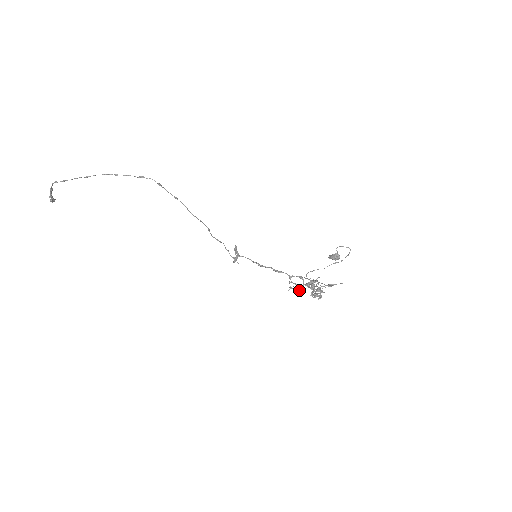
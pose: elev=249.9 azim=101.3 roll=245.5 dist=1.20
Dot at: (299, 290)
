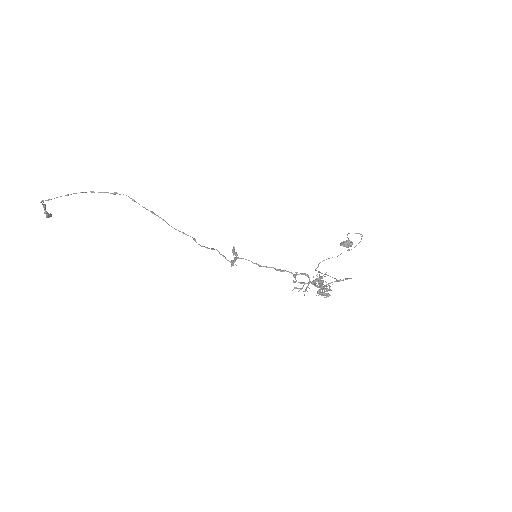
Dot at: occluded
